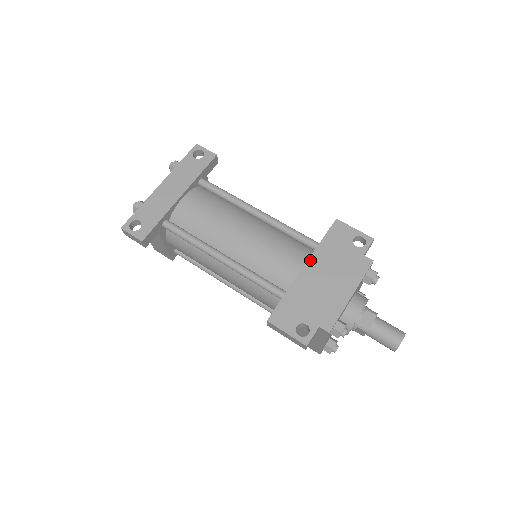
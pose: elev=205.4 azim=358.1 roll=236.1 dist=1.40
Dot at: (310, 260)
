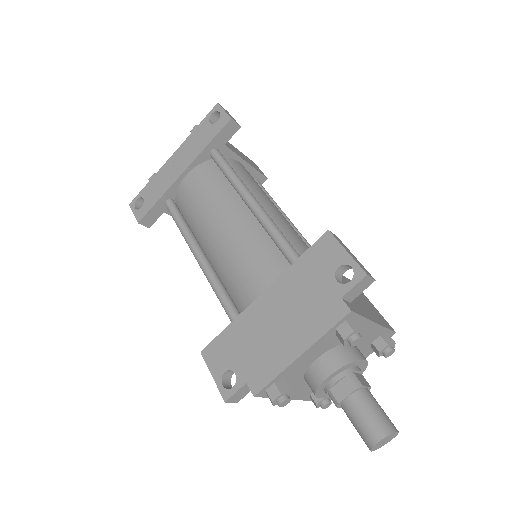
Dot at: (272, 286)
